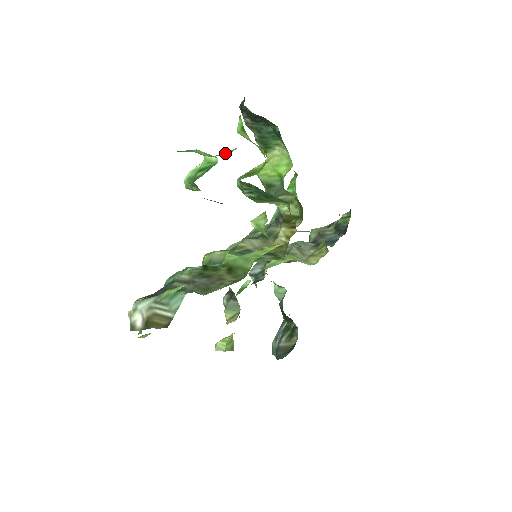
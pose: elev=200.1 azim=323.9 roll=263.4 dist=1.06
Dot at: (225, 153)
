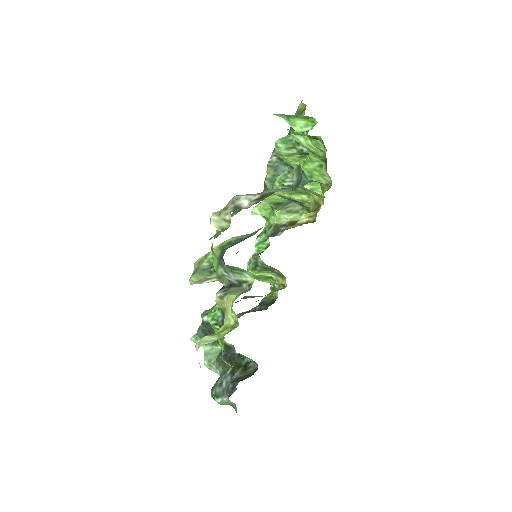
Dot at: occluded
